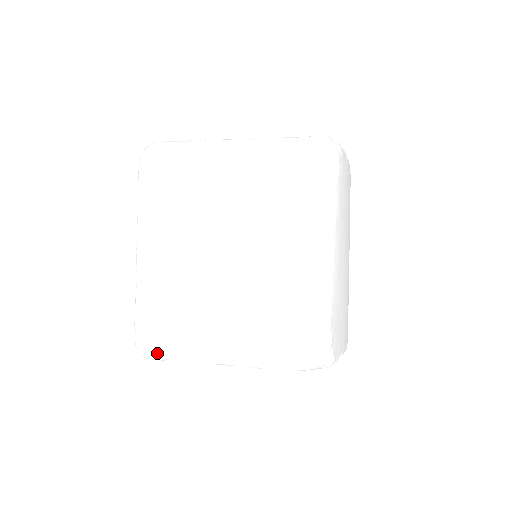
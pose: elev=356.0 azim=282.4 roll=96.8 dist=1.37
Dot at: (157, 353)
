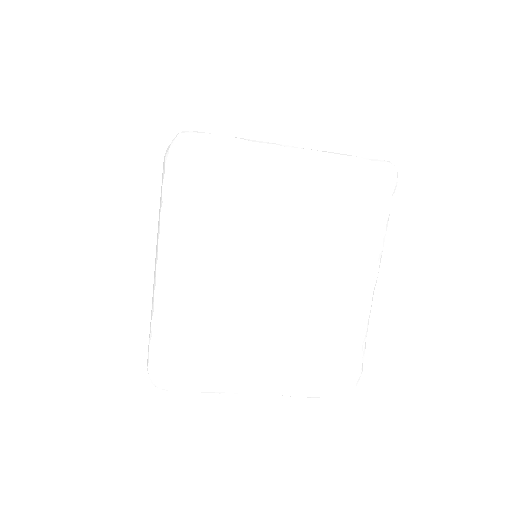
Dot at: (182, 387)
